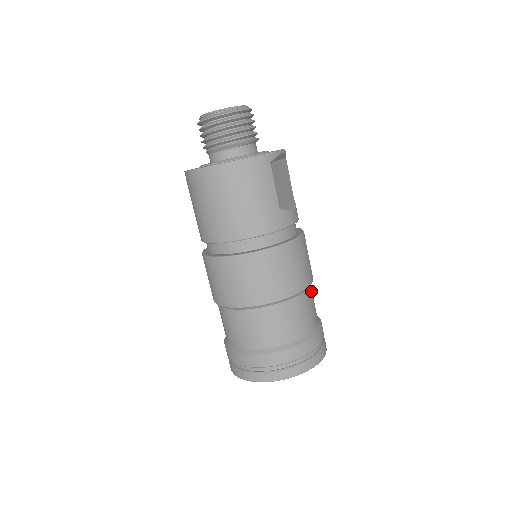
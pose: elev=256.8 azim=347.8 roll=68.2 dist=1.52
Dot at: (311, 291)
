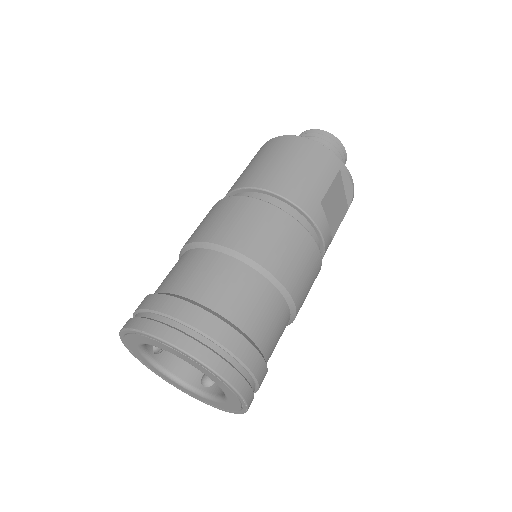
Dot at: (286, 318)
